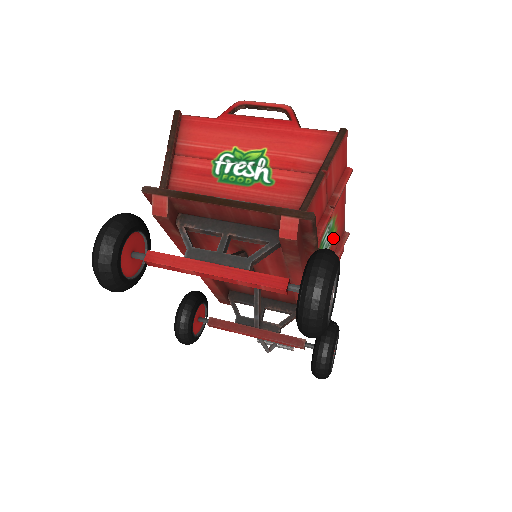
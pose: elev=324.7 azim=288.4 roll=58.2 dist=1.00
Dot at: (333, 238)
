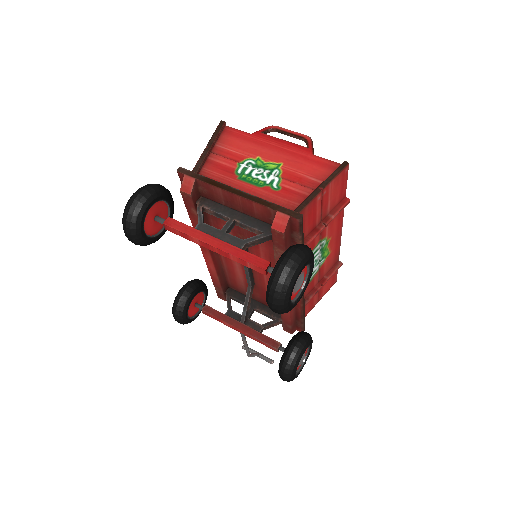
Dot at: (325, 259)
